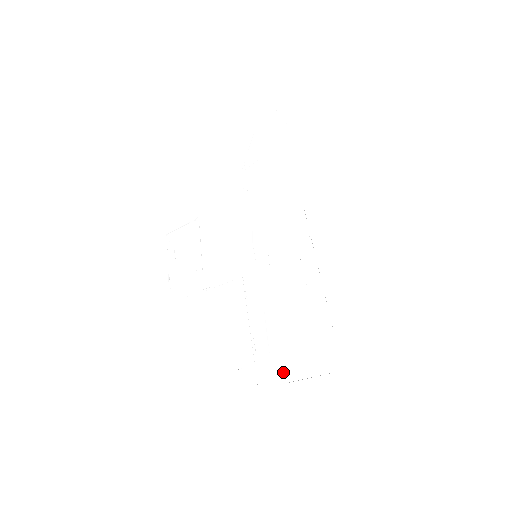
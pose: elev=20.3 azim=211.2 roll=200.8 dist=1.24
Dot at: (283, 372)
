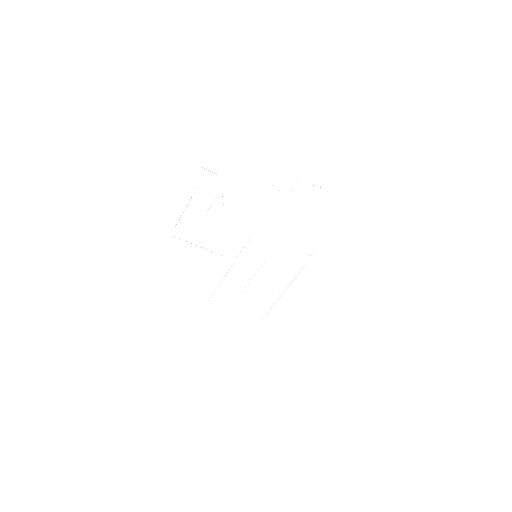
Dot at: (215, 323)
